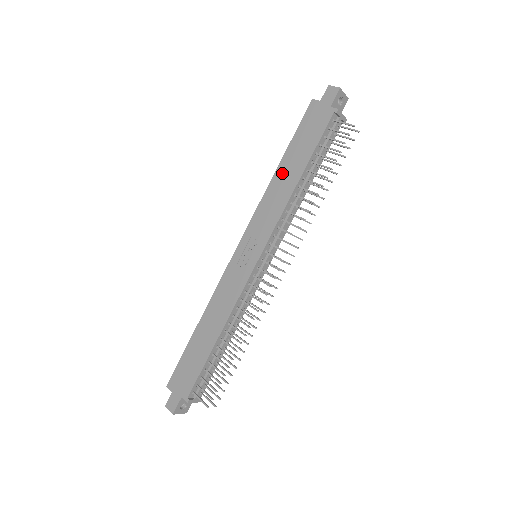
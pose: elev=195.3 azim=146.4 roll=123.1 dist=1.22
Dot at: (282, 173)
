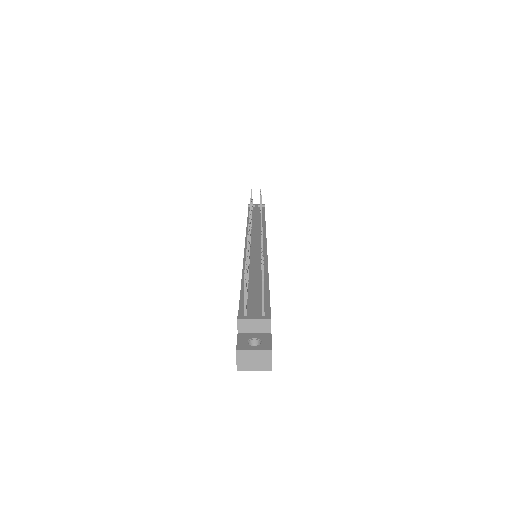
Dot at: occluded
